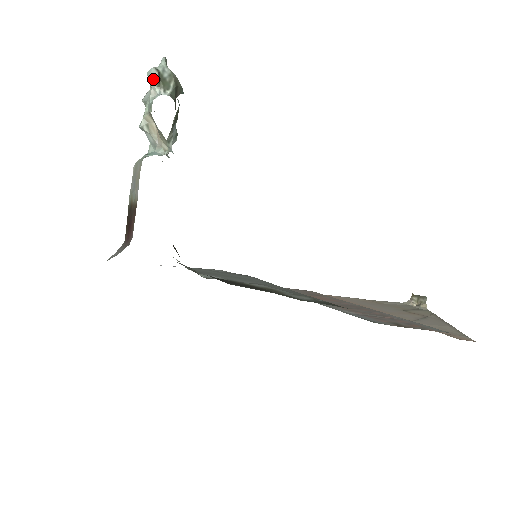
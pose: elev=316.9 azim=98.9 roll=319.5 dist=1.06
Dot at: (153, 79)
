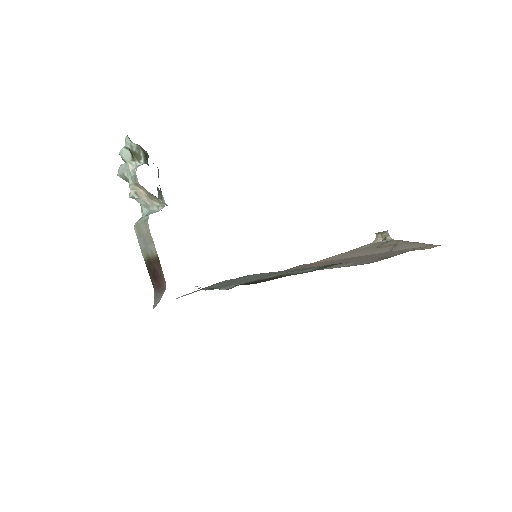
Dot at: (127, 156)
